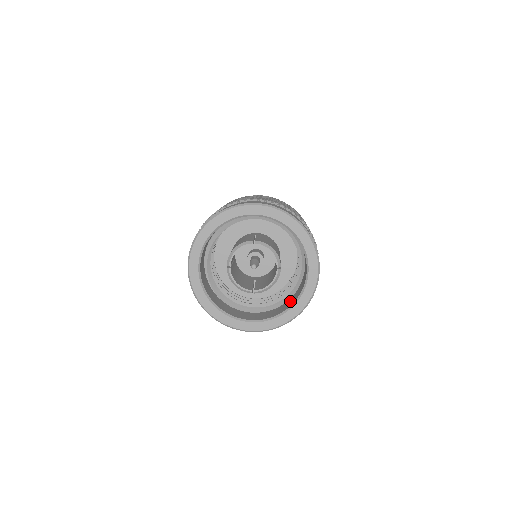
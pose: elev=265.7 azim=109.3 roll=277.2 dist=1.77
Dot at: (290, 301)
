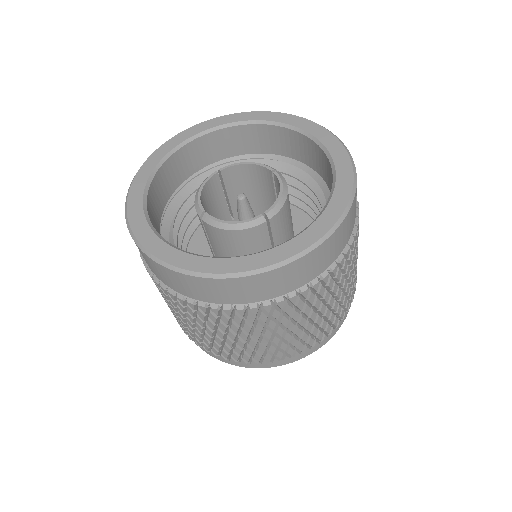
Dot at: occluded
